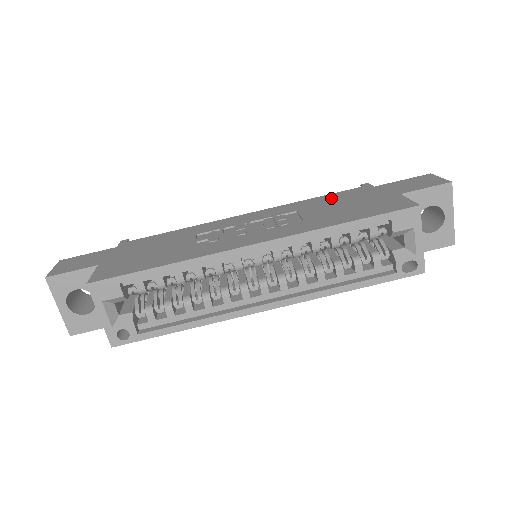
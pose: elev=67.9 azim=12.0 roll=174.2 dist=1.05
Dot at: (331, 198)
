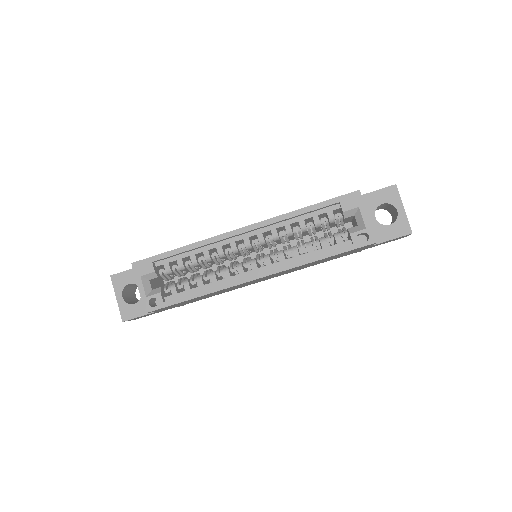
Dot at: occluded
